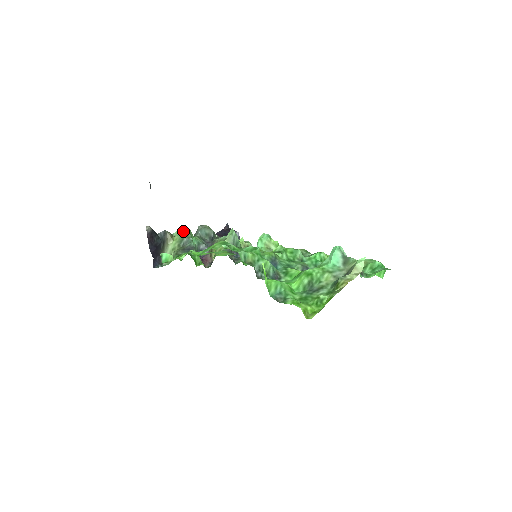
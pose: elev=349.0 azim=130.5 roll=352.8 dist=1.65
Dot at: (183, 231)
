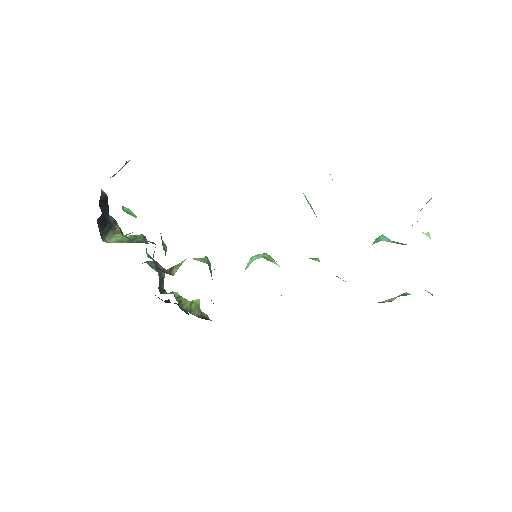
Dot at: occluded
